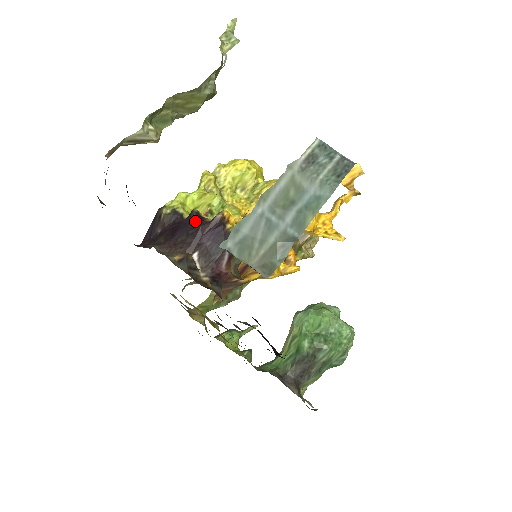
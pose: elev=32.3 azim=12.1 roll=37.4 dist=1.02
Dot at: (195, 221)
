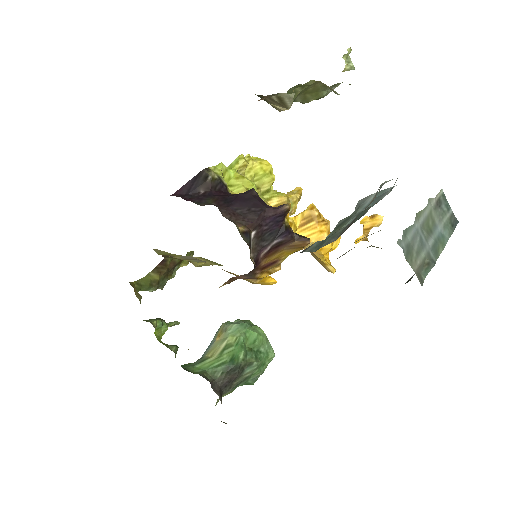
Dot at: (258, 200)
